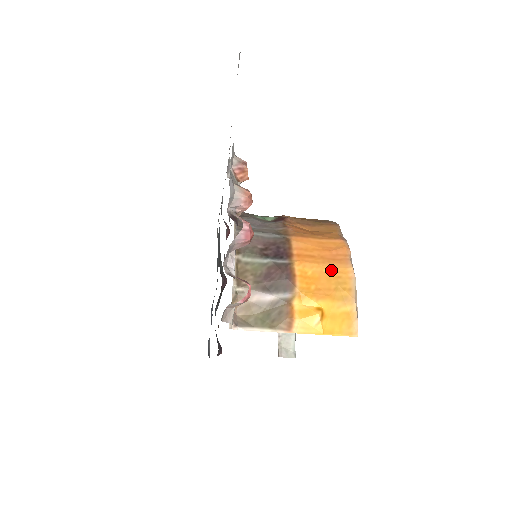
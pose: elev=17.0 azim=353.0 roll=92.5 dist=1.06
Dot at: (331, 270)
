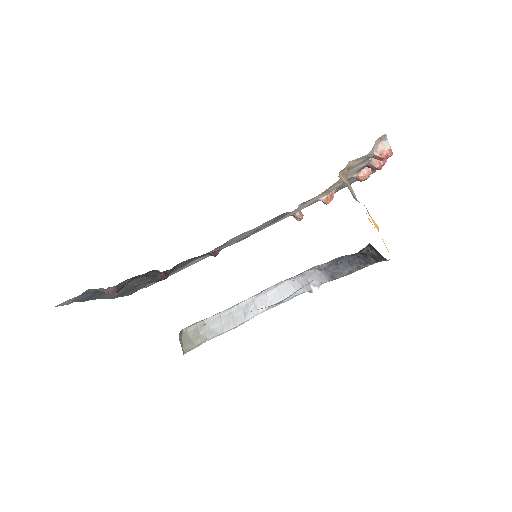
Dot at: occluded
